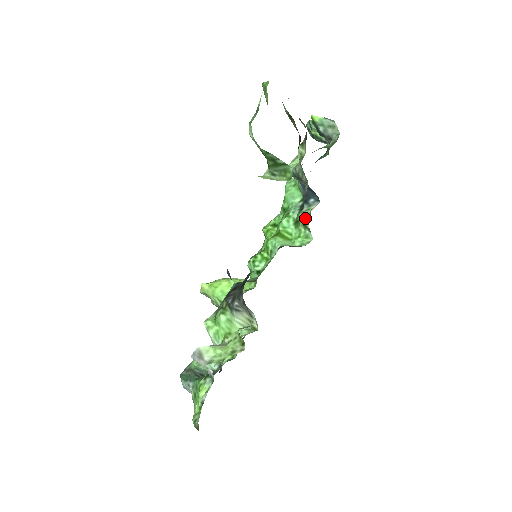
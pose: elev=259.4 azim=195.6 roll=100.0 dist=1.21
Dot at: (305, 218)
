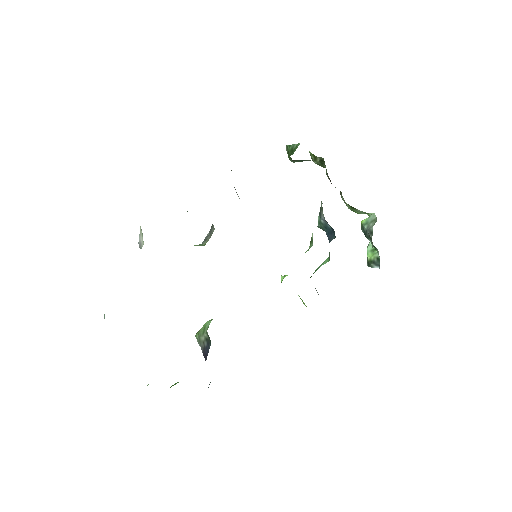
Dot at: occluded
